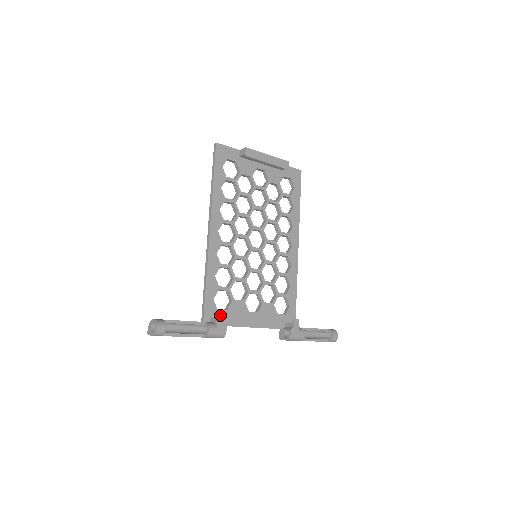
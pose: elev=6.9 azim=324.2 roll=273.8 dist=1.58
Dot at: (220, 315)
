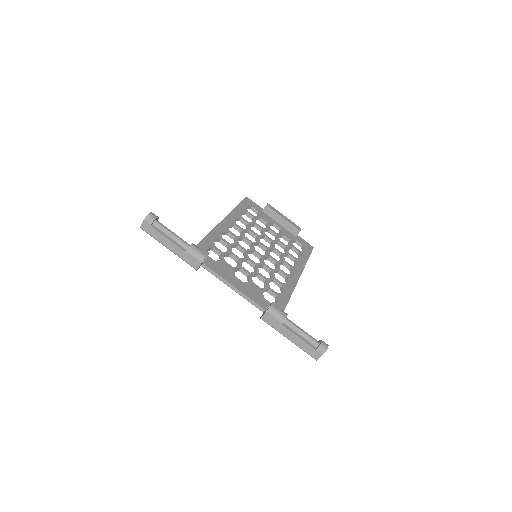
Dot at: (207, 245)
